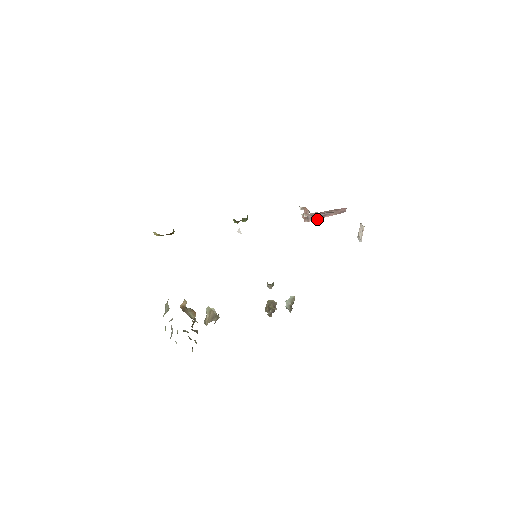
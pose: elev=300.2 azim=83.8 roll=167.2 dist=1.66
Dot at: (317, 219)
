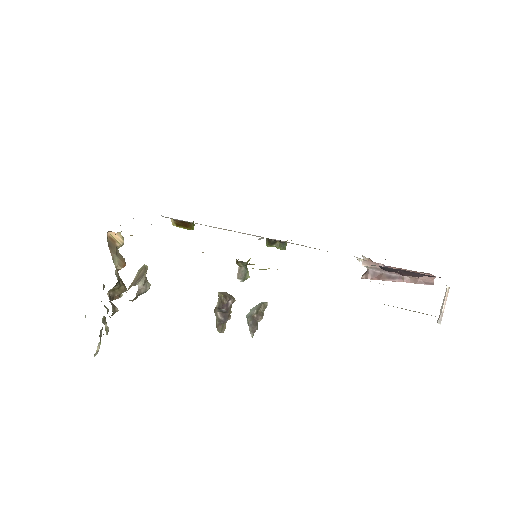
Dot at: (381, 279)
